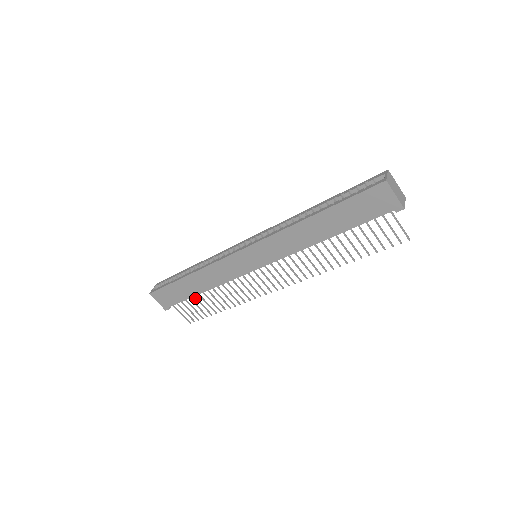
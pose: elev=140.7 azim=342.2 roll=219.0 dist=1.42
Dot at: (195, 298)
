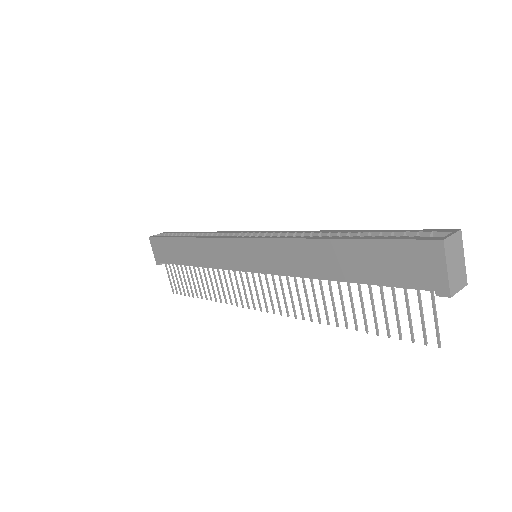
Dot at: (185, 268)
